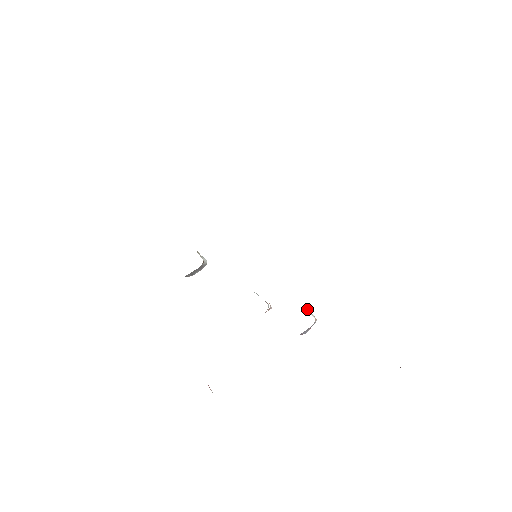
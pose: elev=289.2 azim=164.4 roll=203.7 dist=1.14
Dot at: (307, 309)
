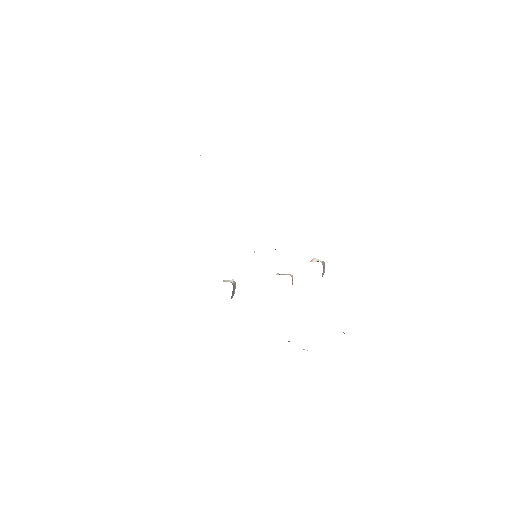
Dot at: (312, 259)
